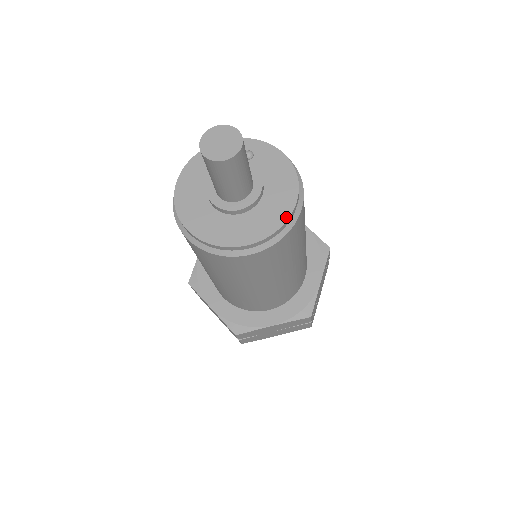
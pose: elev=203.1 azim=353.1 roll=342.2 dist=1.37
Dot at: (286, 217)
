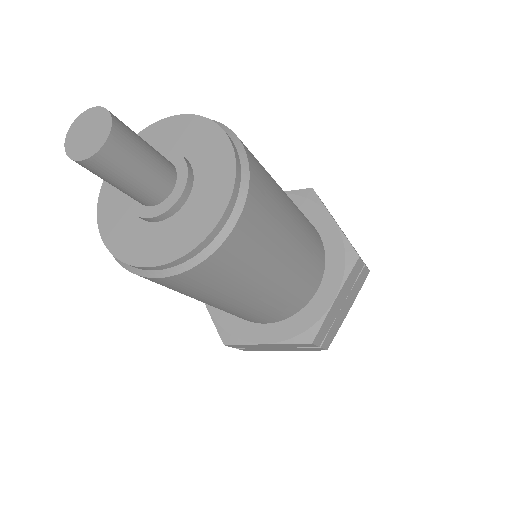
Dot at: (231, 156)
